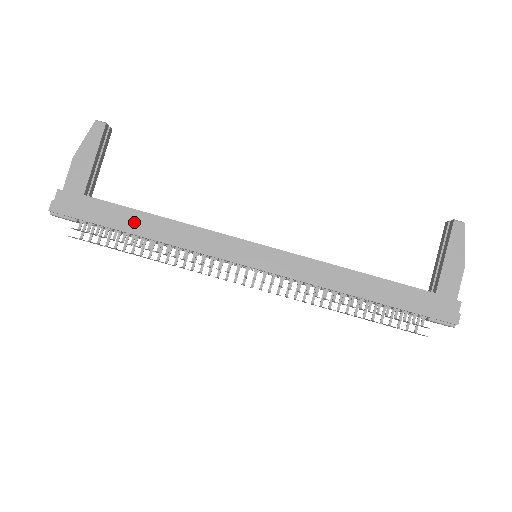
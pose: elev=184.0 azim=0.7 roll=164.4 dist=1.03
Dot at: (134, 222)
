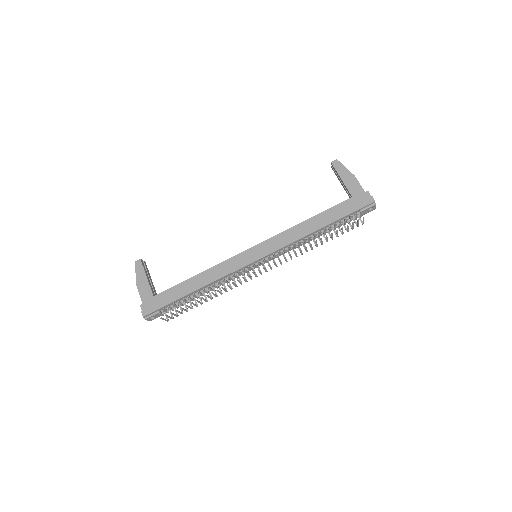
Dot at: (186, 288)
